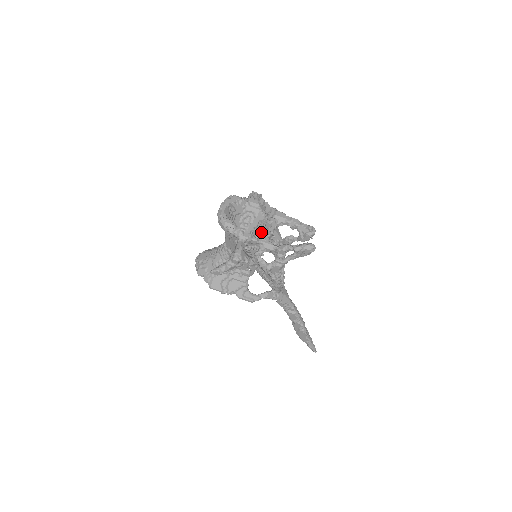
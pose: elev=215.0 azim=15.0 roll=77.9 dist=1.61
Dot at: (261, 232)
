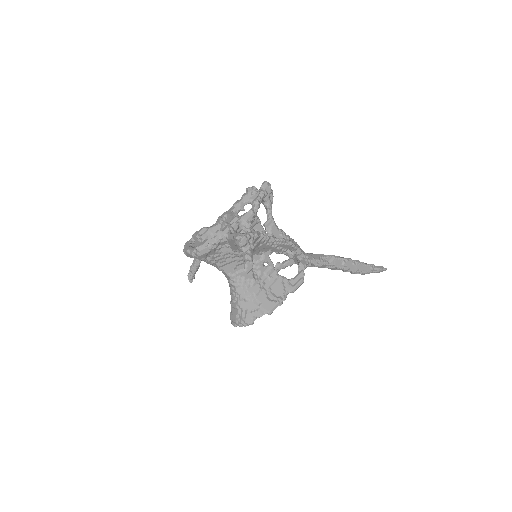
Dot at: occluded
